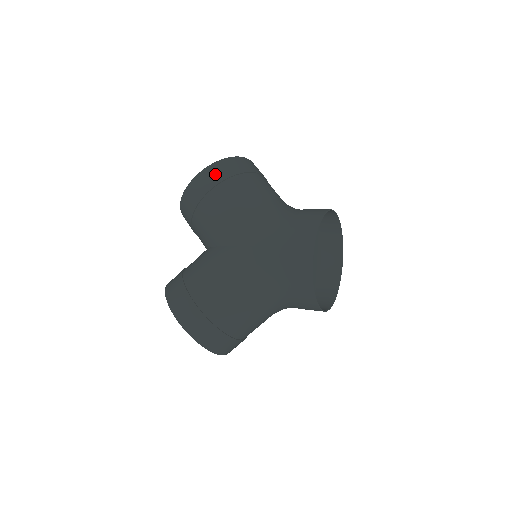
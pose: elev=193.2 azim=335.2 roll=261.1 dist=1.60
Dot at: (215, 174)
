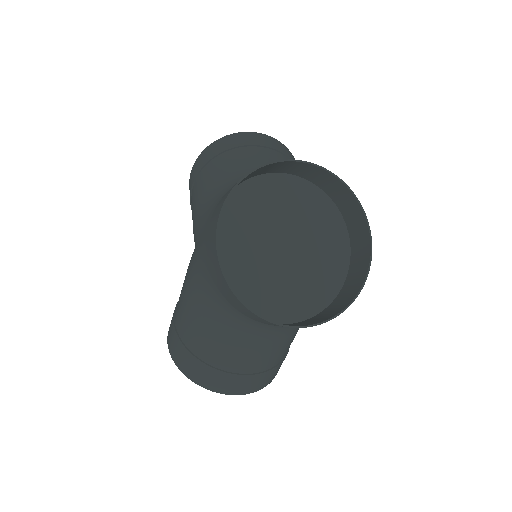
Dot at: (198, 164)
